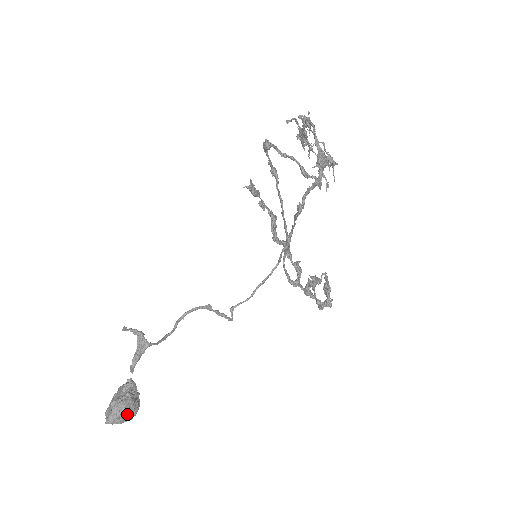
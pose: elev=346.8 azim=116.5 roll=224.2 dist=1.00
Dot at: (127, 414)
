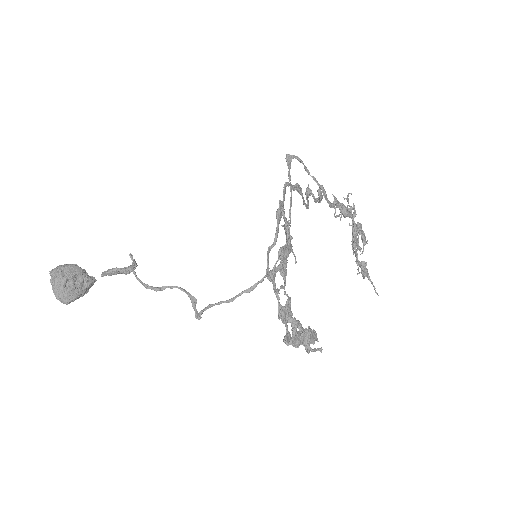
Dot at: (67, 271)
